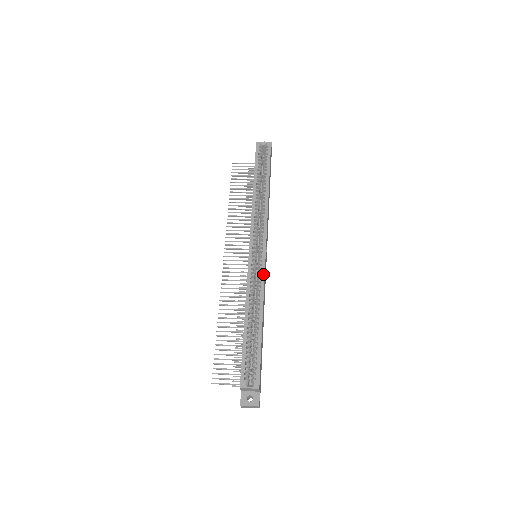
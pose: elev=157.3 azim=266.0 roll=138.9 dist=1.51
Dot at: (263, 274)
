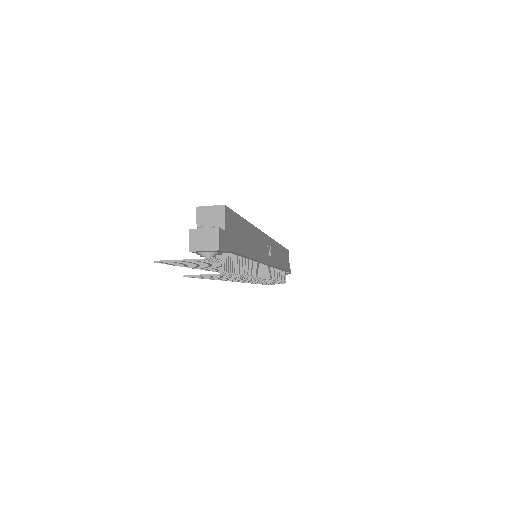
Dot at: occluded
